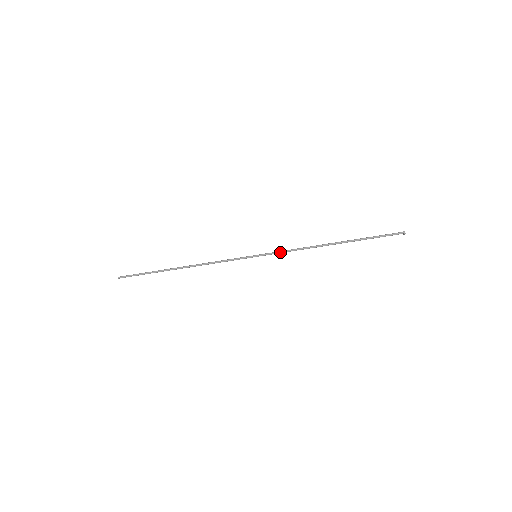
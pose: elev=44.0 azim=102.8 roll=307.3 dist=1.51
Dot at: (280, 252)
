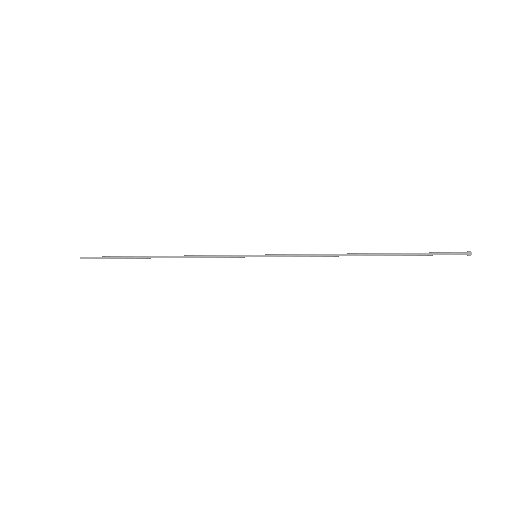
Dot at: (289, 255)
